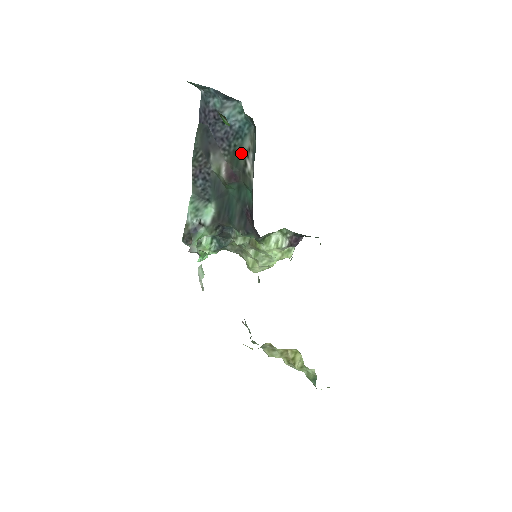
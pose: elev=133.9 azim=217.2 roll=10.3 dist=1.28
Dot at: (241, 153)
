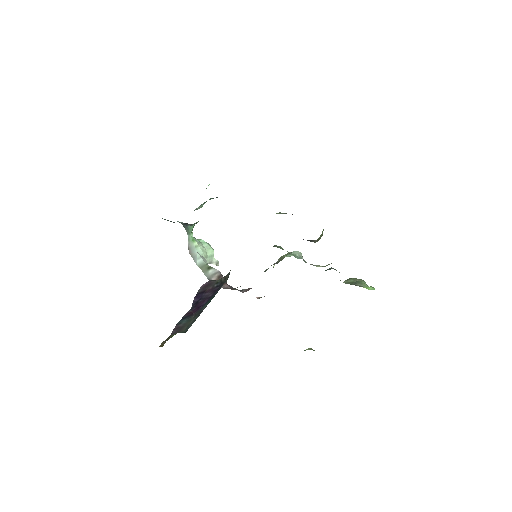
Dot at: occluded
